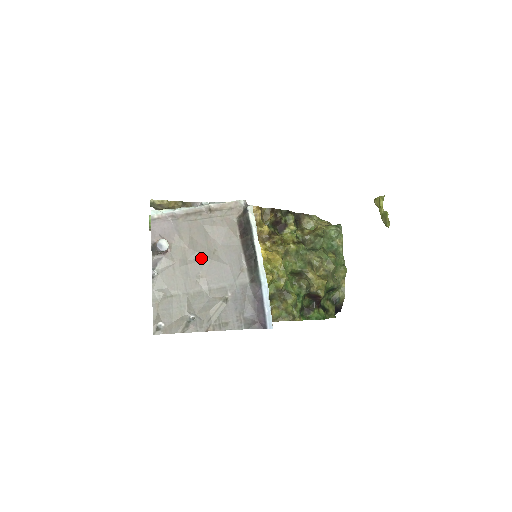
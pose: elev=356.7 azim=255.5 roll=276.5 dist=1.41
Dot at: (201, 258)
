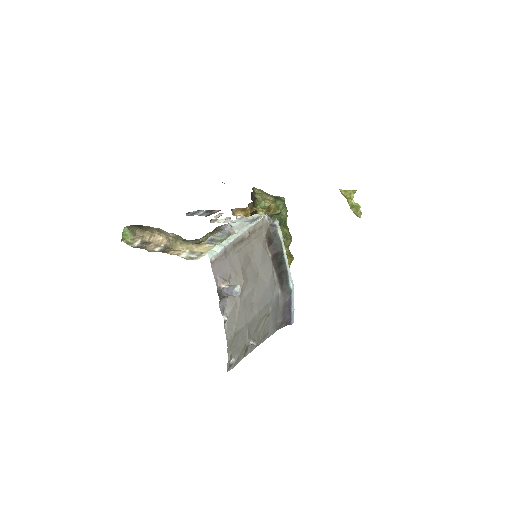
Dot at: (251, 286)
